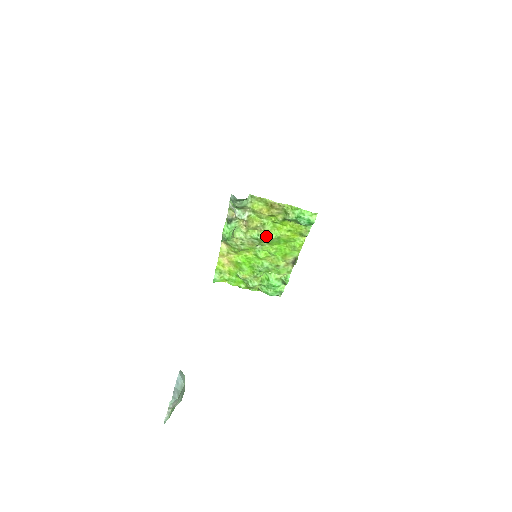
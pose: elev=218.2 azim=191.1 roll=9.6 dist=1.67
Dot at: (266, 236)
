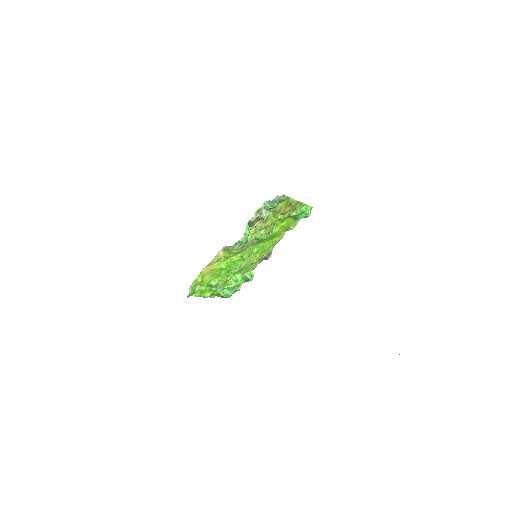
Dot at: (266, 235)
